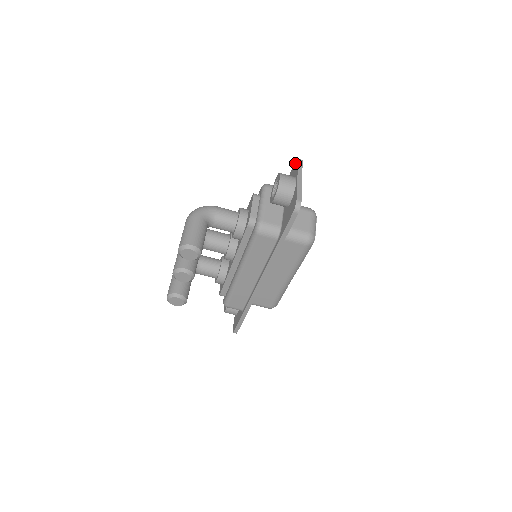
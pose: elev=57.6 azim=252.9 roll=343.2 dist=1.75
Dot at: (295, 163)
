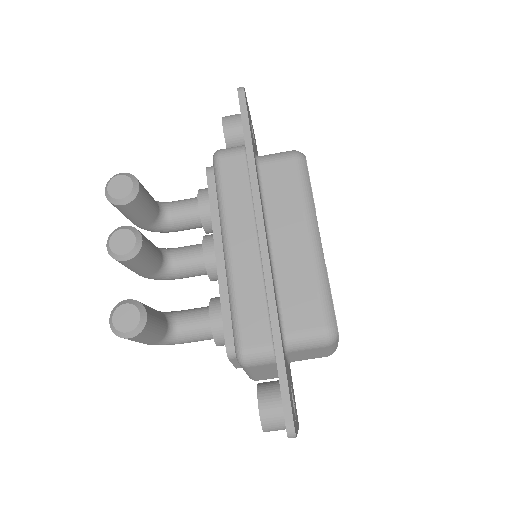
Dot at: occluded
